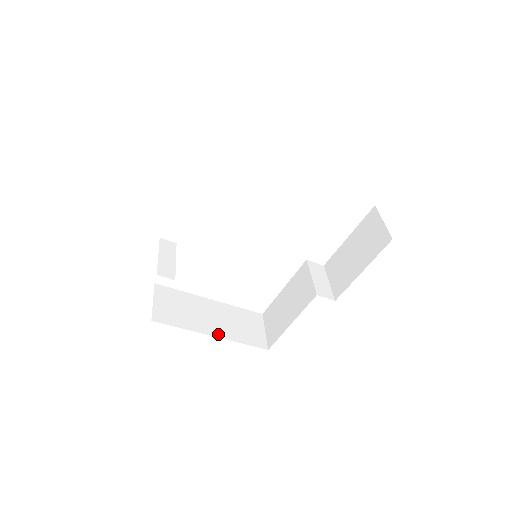
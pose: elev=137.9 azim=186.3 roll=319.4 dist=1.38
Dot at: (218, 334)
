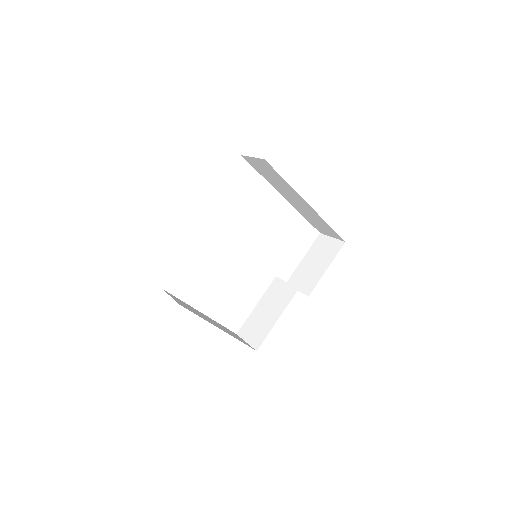
Dot at: (223, 330)
